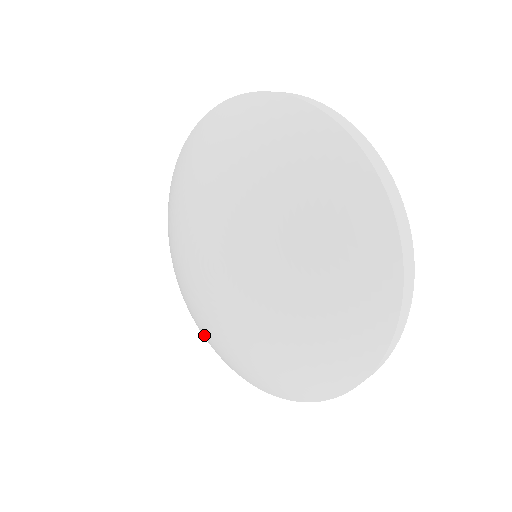
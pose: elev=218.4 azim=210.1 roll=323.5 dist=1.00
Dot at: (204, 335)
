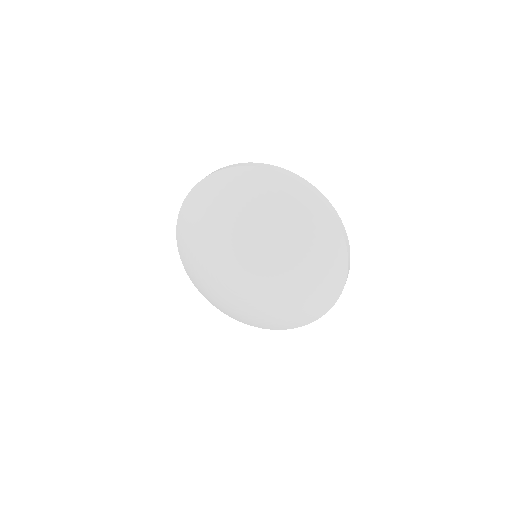
Dot at: (228, 311)
